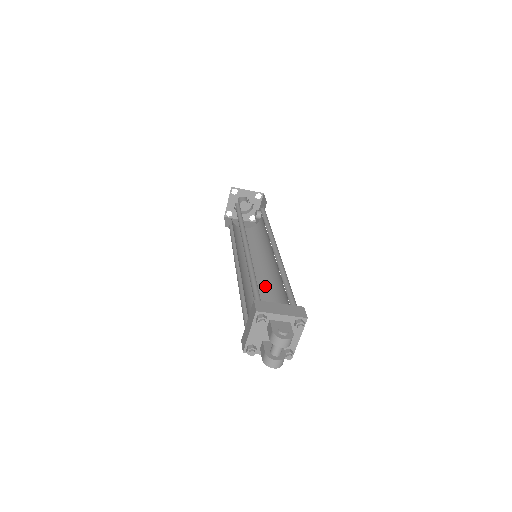
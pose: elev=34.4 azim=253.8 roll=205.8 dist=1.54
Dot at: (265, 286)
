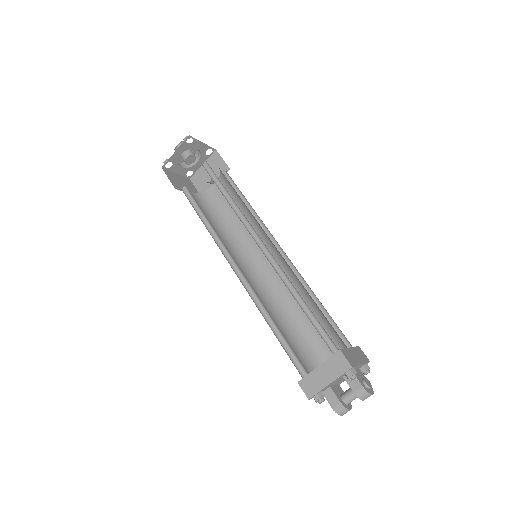
Dot at: (268, 295)
